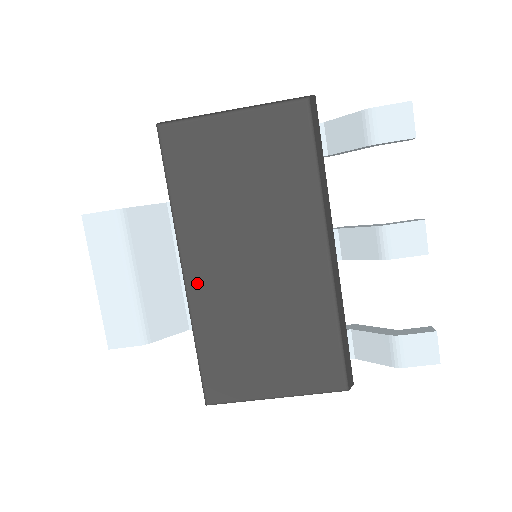
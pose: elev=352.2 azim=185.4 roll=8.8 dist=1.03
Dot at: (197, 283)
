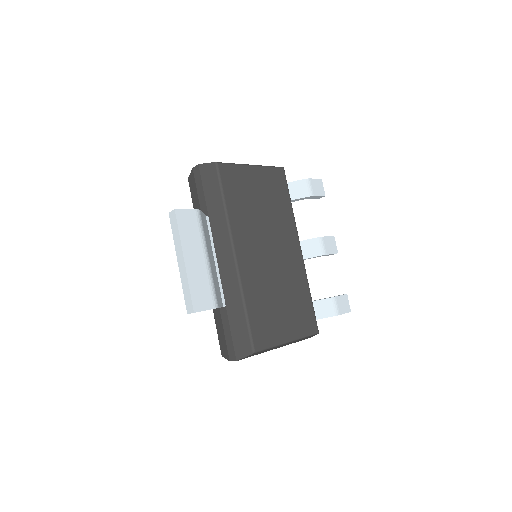
Dot at: (243, 264)
